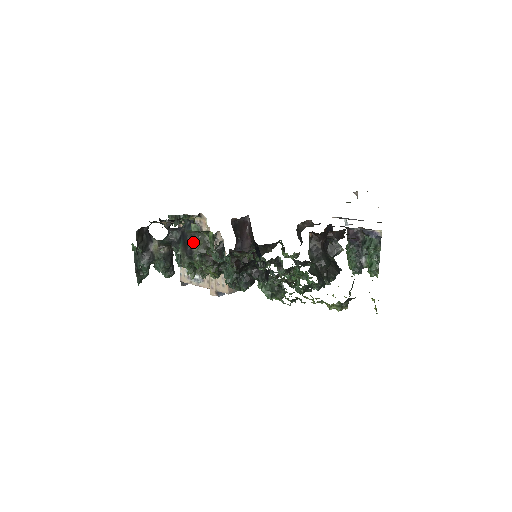
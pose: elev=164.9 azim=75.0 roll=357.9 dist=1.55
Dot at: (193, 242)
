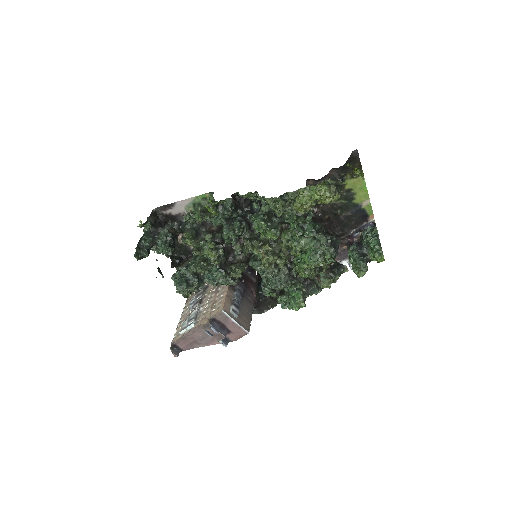
Dot at: occluded
